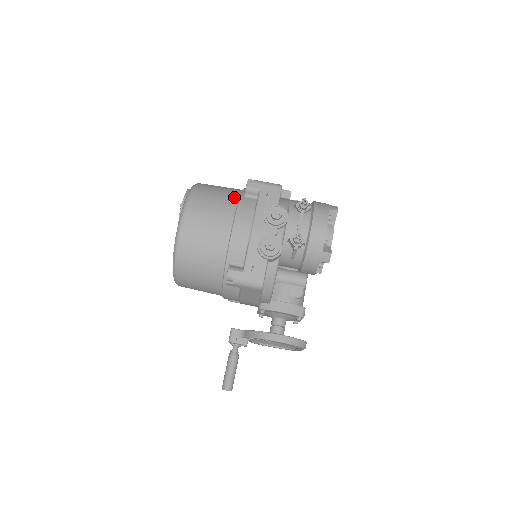
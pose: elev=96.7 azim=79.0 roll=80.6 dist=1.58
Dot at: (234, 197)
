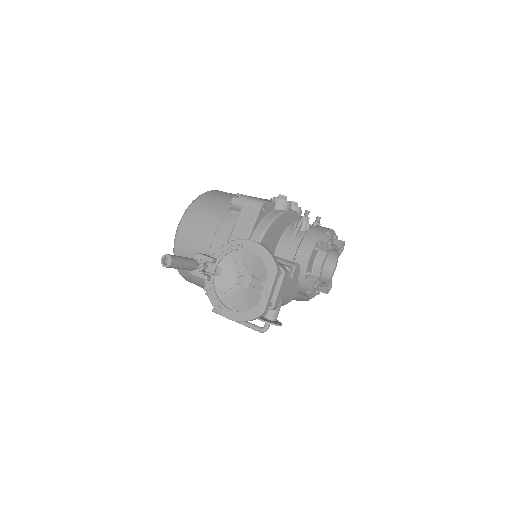
Dot at: occluded
